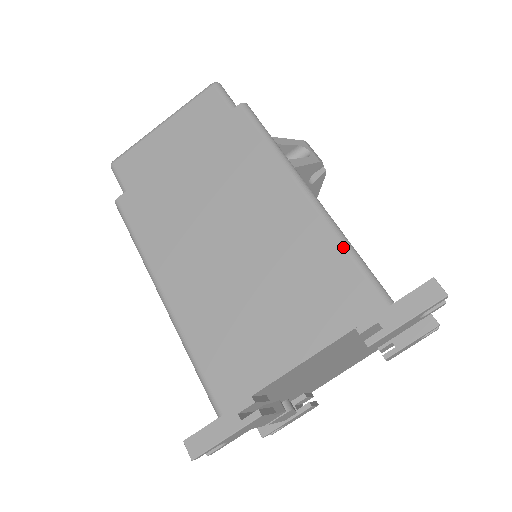
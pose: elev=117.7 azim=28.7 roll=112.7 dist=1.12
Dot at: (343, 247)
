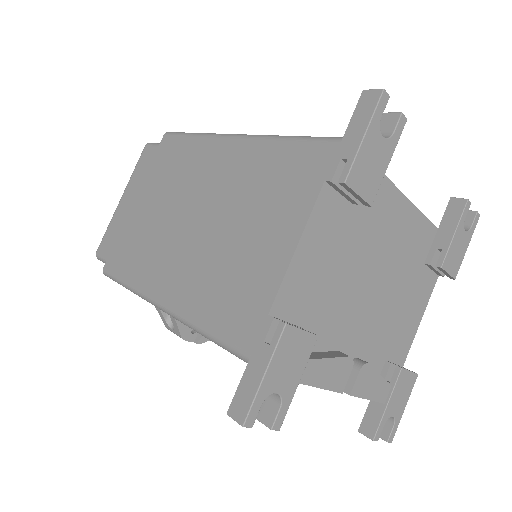
Dot at: (280, 140)
